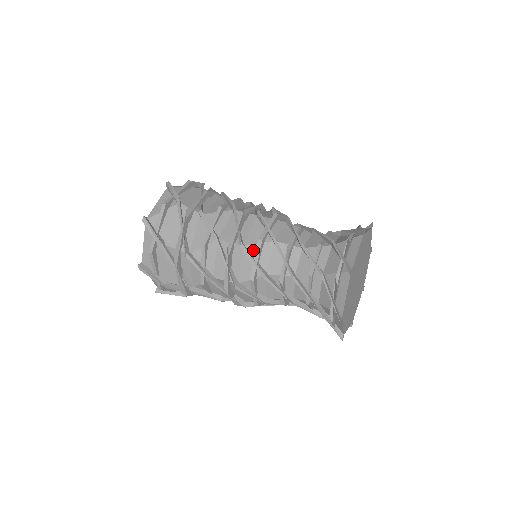
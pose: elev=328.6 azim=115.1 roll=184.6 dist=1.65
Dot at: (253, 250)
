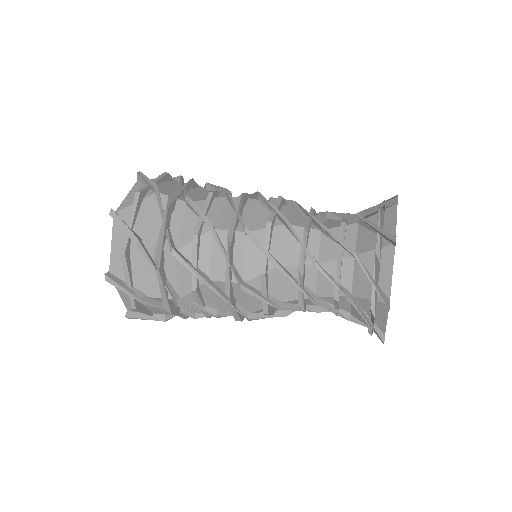
Dot at: (260, 237)
